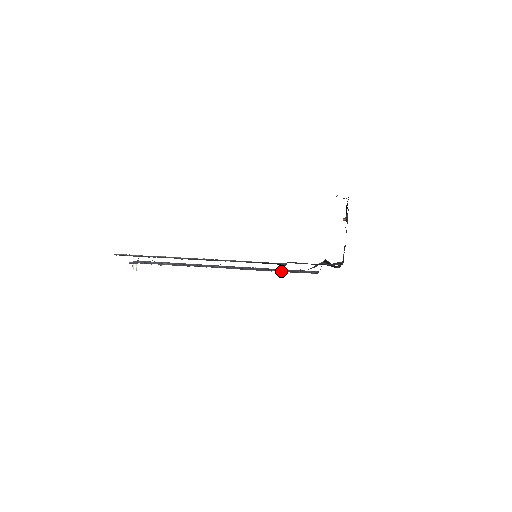
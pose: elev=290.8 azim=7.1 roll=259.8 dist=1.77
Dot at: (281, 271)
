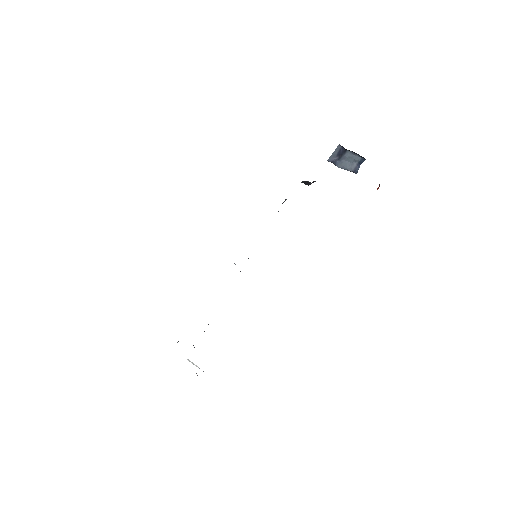
Dot at: occluded
